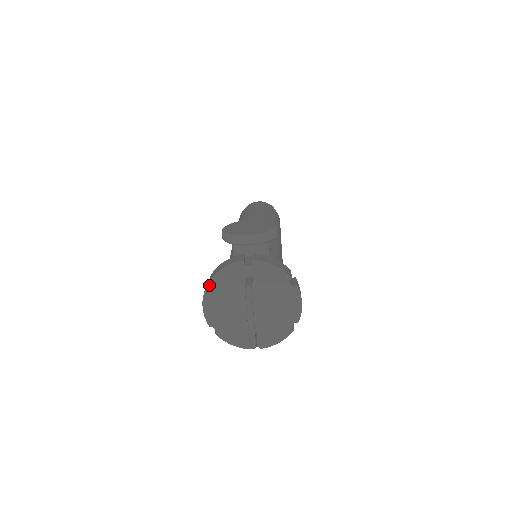
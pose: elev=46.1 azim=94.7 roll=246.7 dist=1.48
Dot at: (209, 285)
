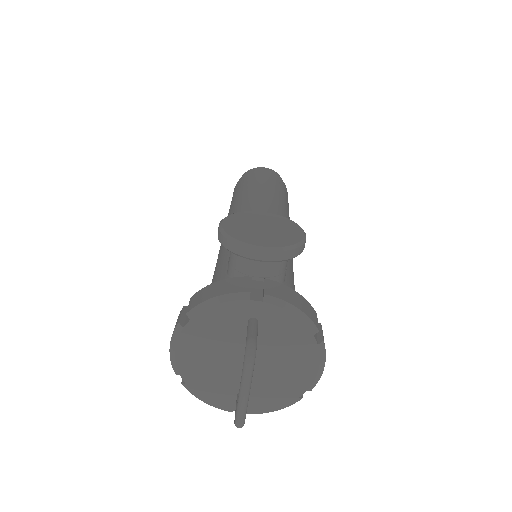
Dot at: occluded
